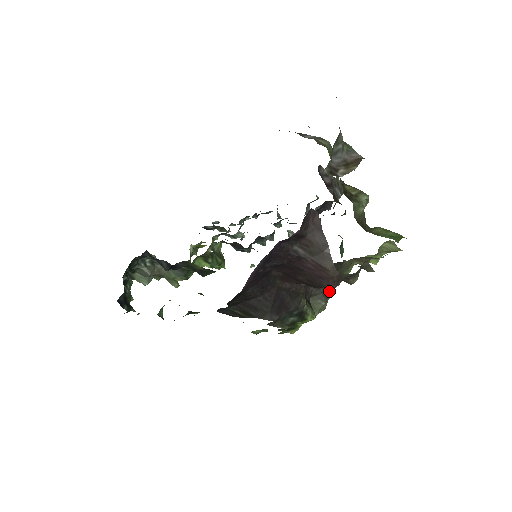
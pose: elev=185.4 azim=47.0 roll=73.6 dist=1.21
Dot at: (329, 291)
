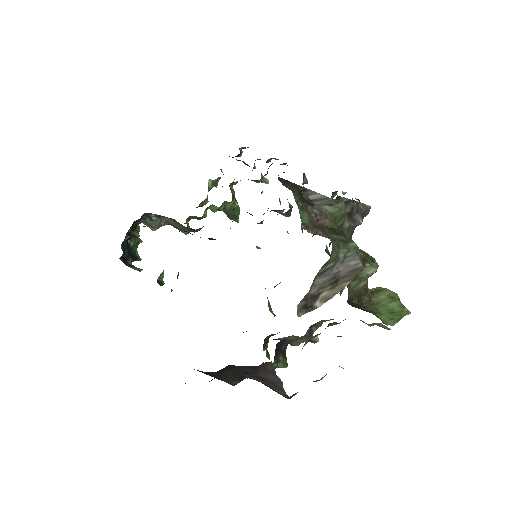
Dot at: (316, 327)
